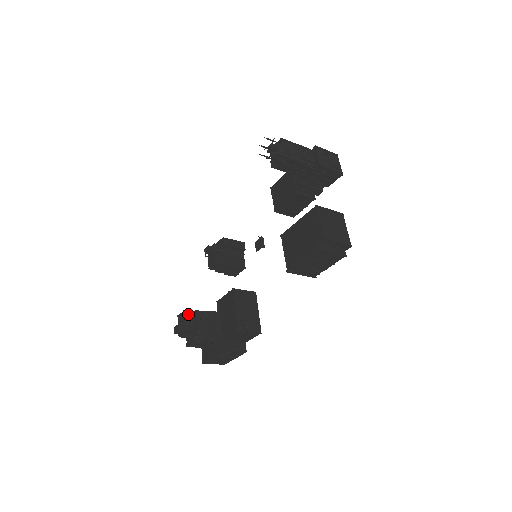
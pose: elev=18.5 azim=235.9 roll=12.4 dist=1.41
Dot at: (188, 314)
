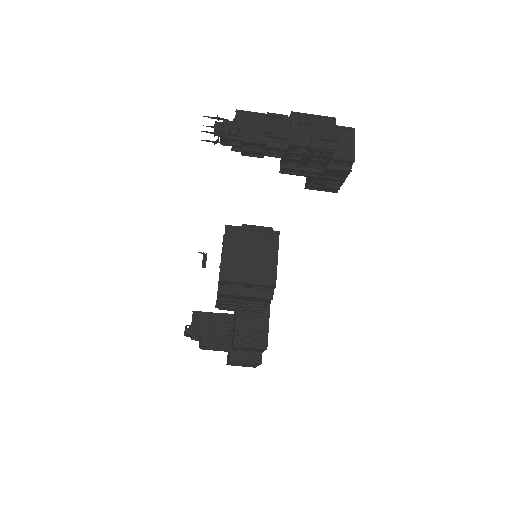
Dot at: (197, 315)
